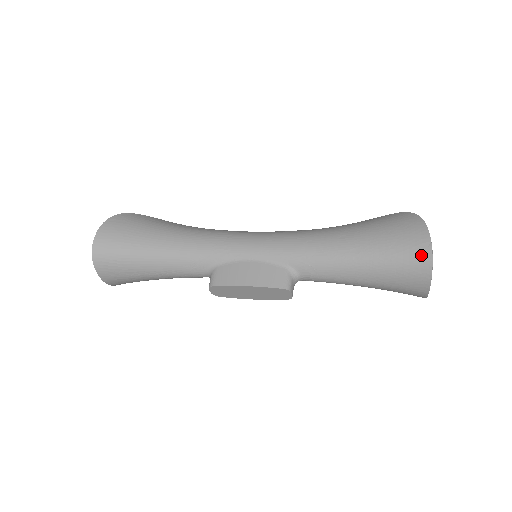
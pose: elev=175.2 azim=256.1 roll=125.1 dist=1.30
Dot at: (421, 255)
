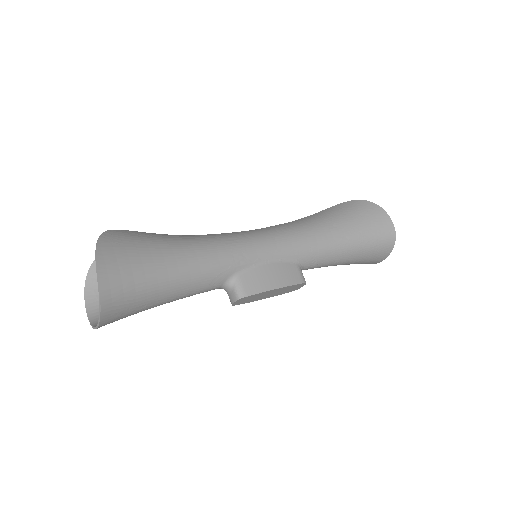
Dot at: (389, 235)
